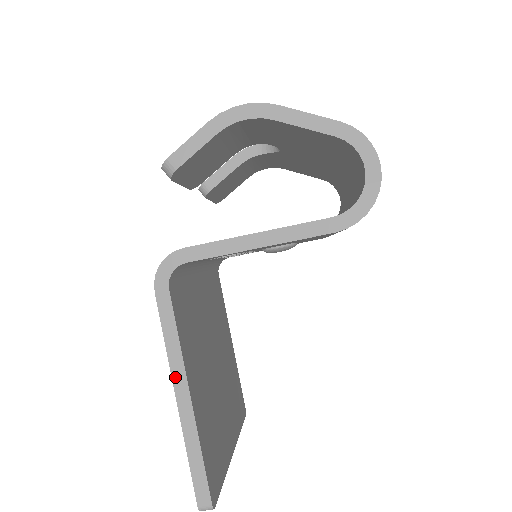
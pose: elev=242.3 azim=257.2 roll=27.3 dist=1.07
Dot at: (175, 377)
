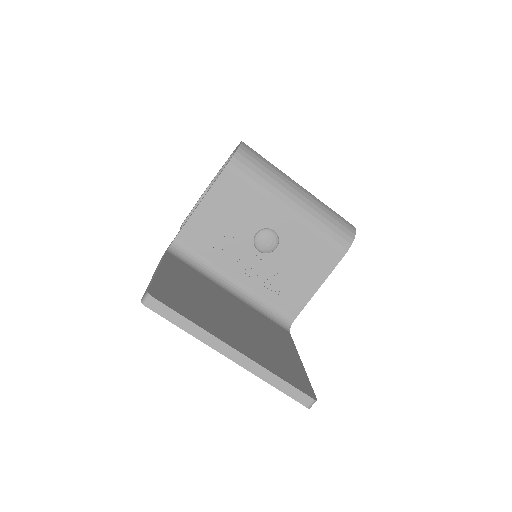
Dot at: occluded
